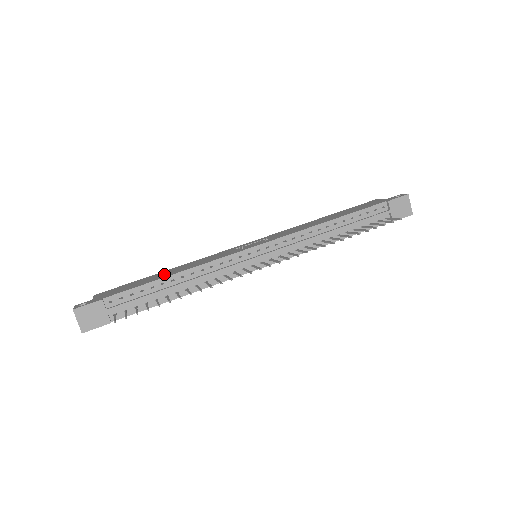
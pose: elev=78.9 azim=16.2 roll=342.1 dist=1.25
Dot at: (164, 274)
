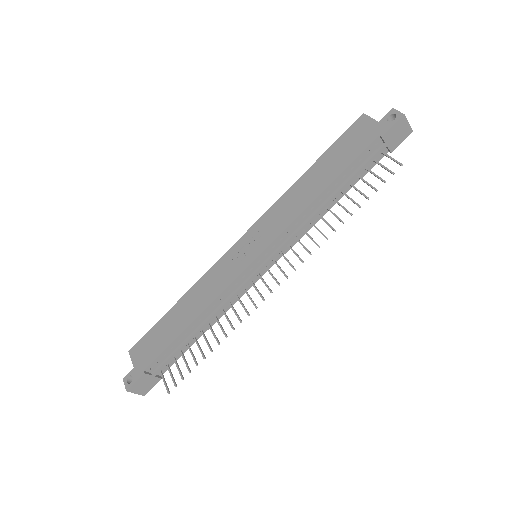
Dot at: (180, 318)
